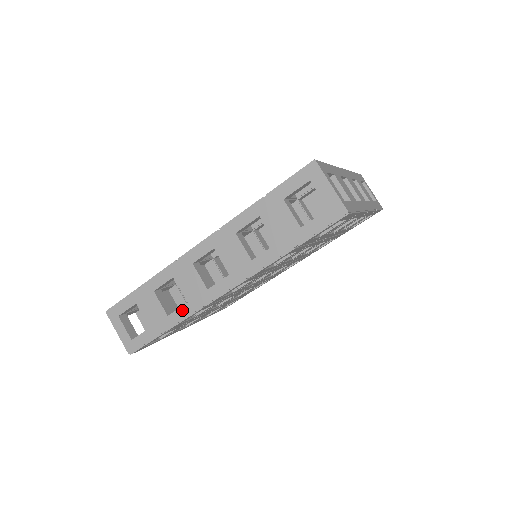
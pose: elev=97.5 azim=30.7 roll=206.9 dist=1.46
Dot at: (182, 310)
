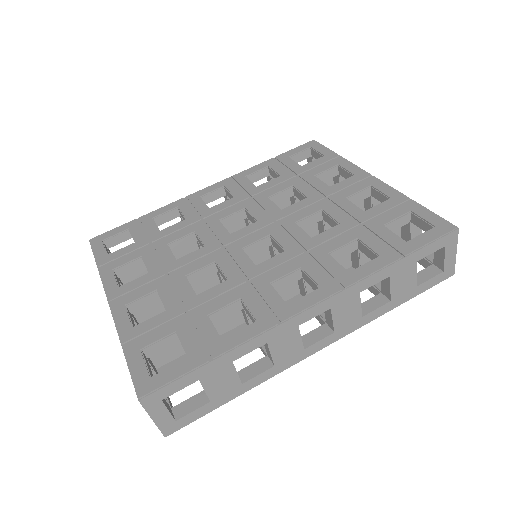
Dot at: (264, 375)
